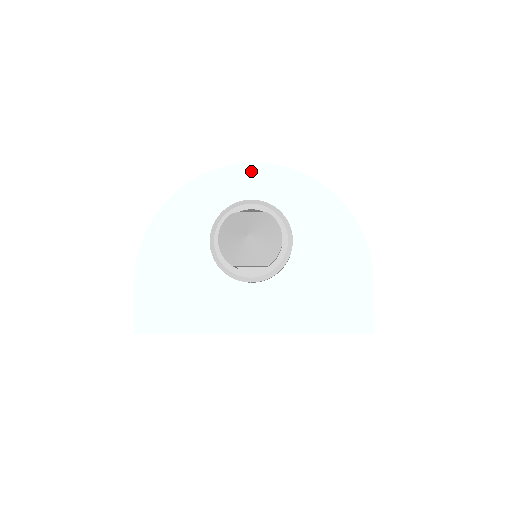
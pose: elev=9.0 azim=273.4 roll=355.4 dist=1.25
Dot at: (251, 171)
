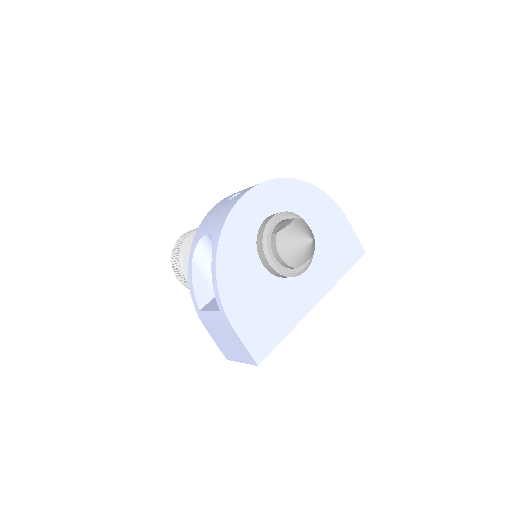
Dot at: (254, 196)
